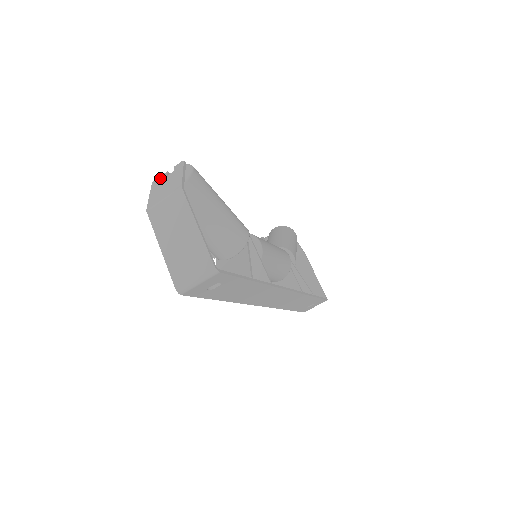
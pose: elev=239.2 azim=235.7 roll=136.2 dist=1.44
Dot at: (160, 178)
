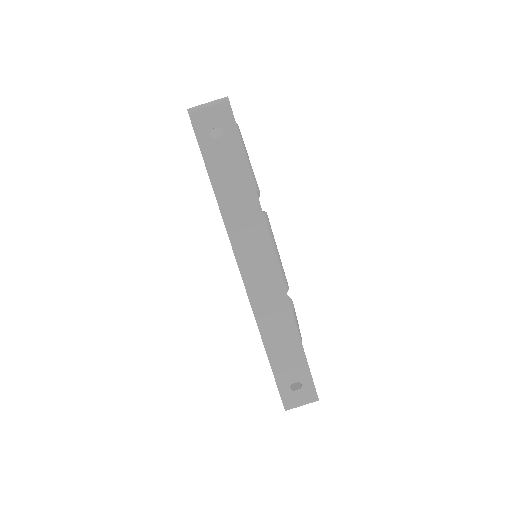
Dot at: occluded
